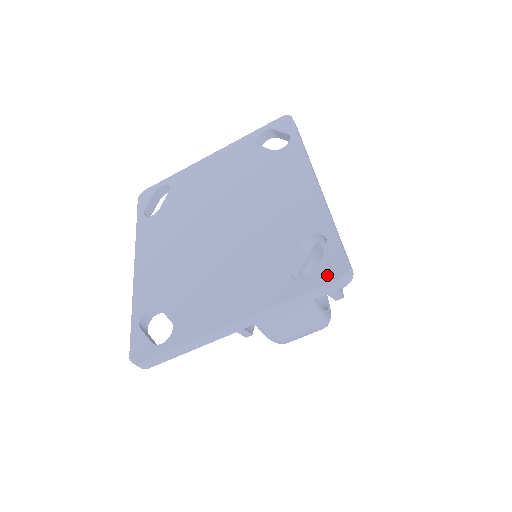
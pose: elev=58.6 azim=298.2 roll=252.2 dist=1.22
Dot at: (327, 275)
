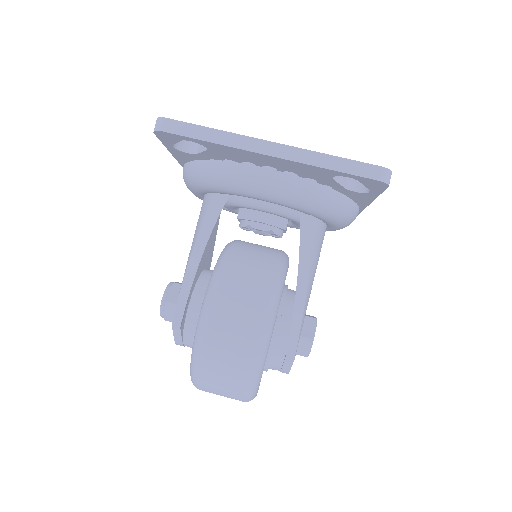
Dot at: (371, 167)
